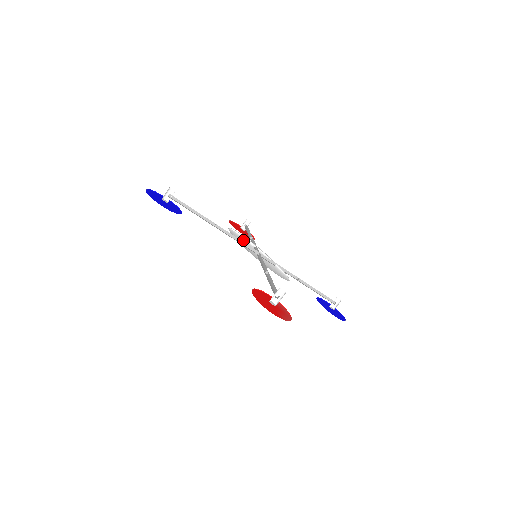
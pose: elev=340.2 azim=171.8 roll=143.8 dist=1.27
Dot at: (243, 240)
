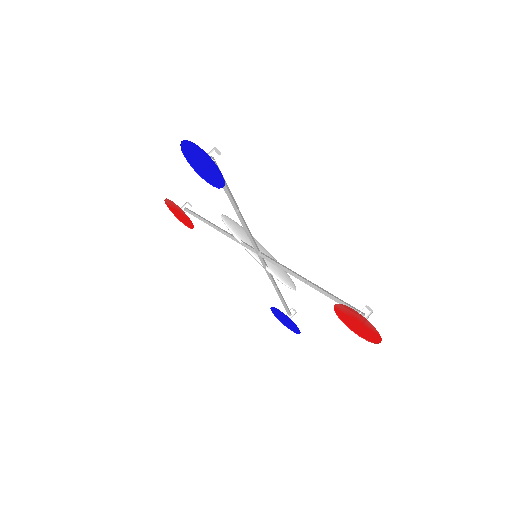
Dot at: occluded
